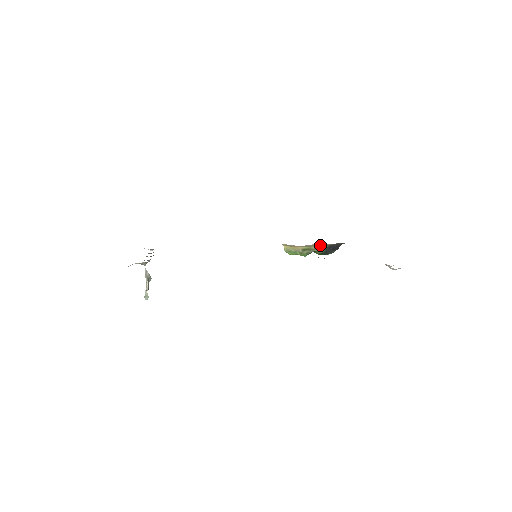
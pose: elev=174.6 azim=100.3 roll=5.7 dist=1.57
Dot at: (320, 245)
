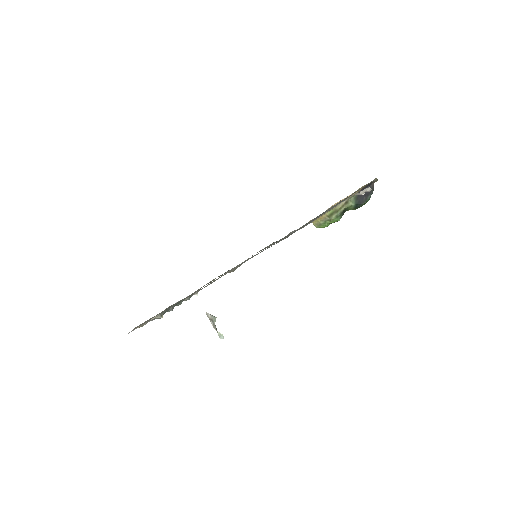
Dot at: occluded
